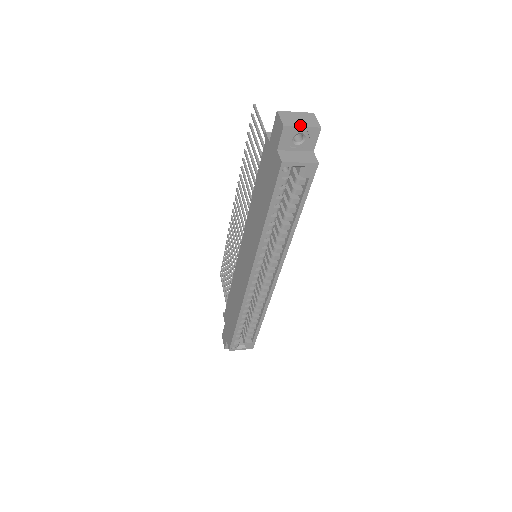
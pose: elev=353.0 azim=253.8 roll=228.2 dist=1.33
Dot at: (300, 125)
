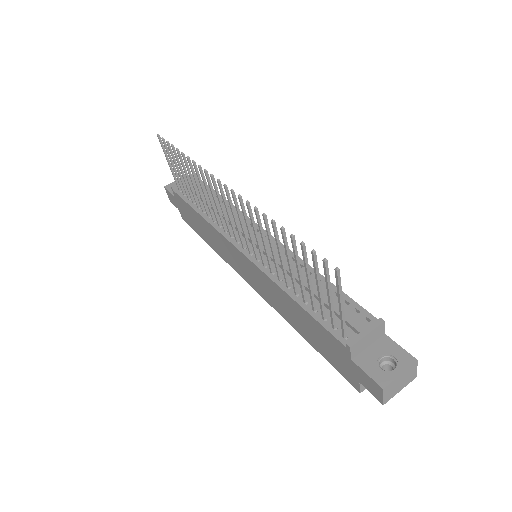
Dot at: (399, 391)
